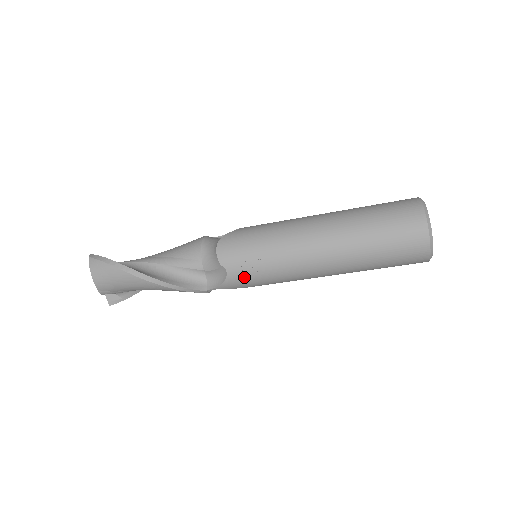
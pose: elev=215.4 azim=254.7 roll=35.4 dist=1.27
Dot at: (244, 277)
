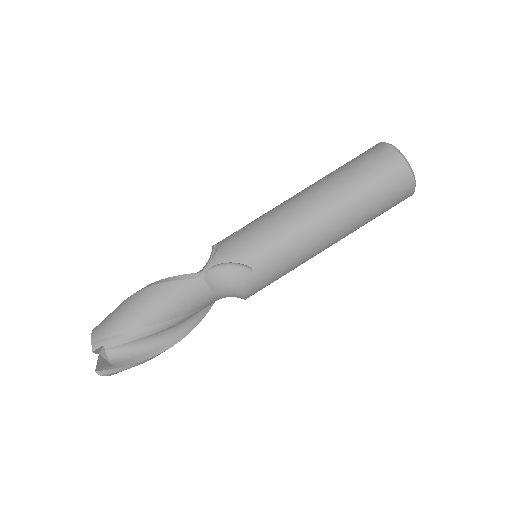
Dot at: (235, 240)
